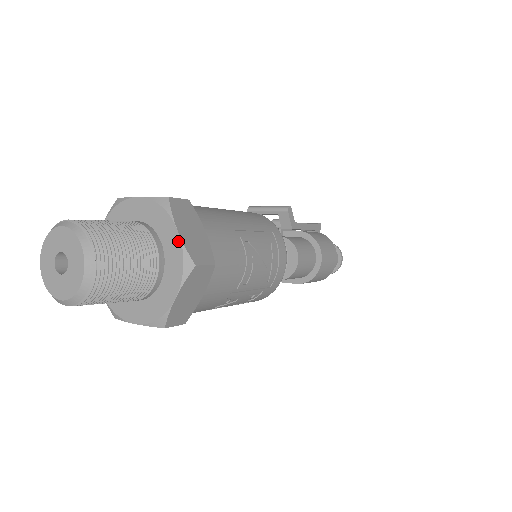
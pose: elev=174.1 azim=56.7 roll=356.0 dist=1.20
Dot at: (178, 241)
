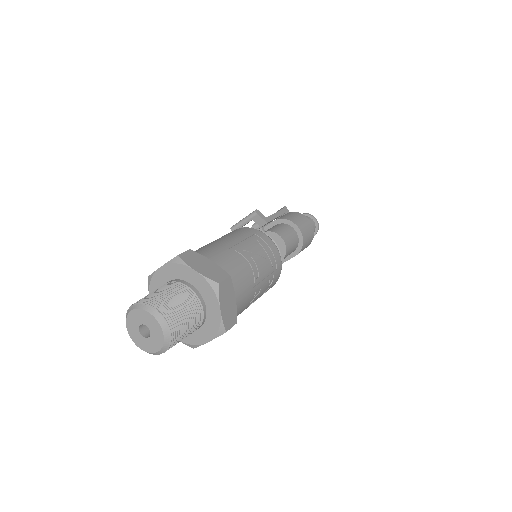
Dot at: (200, 276)
